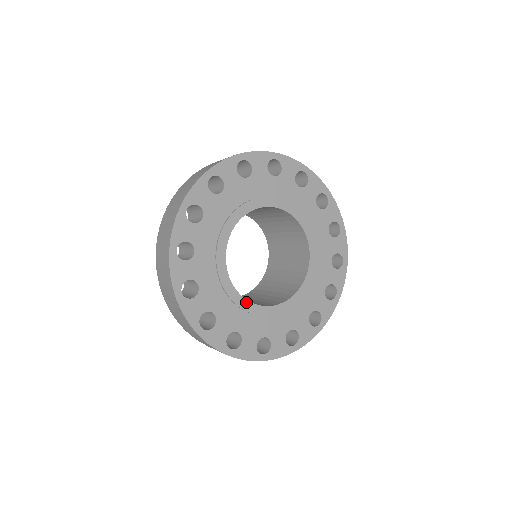
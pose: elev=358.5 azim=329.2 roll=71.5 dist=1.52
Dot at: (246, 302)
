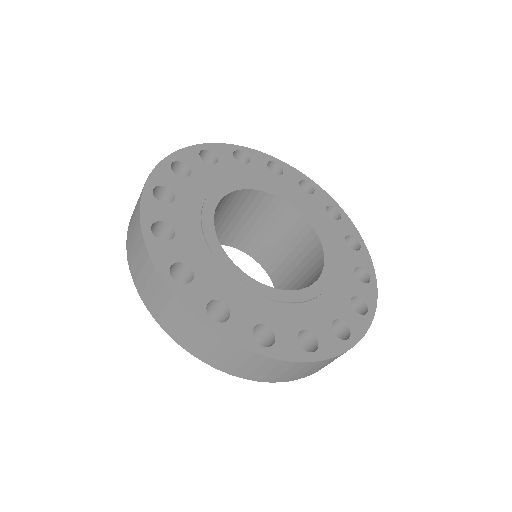
Dot at: (286, 293)
